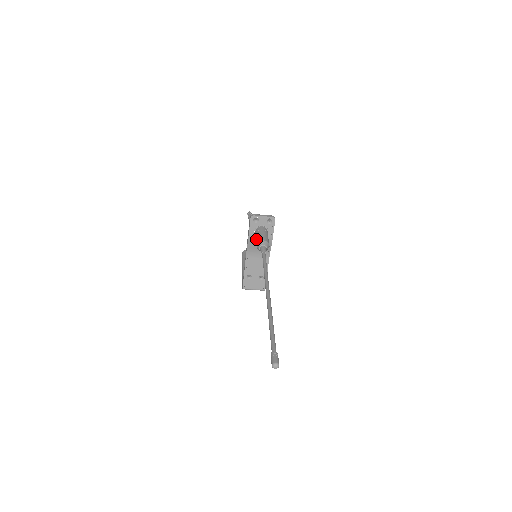
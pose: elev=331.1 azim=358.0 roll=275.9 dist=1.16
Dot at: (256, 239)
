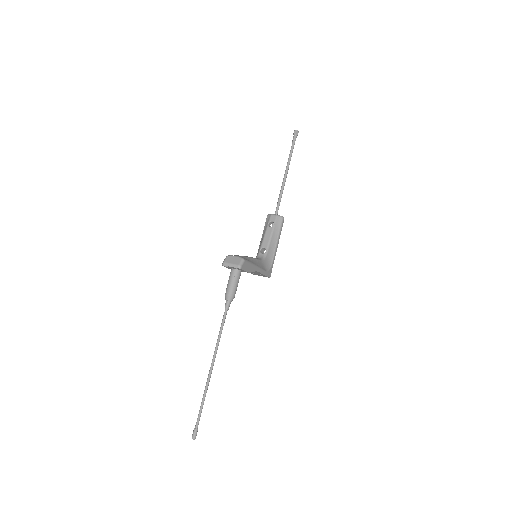
Dot at: (227, 286)
